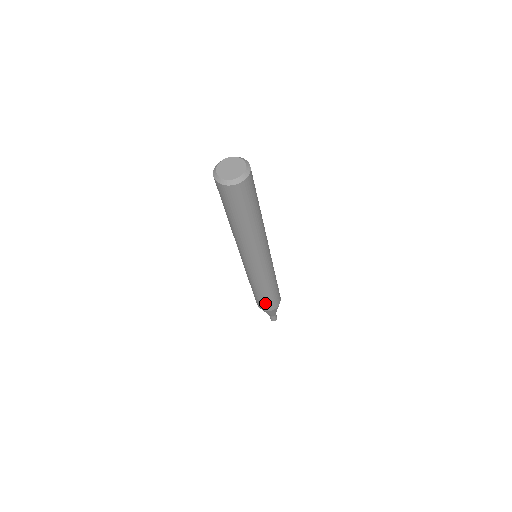
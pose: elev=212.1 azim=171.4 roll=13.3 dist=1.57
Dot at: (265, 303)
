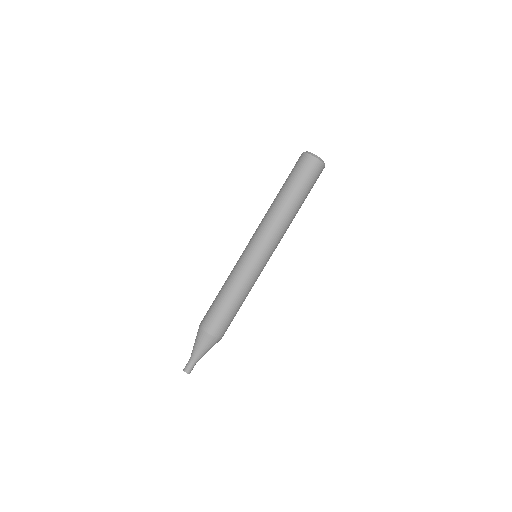
Dot at: (213, 314)
